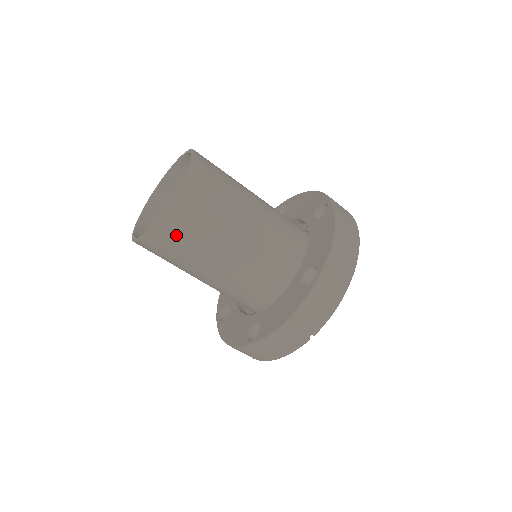
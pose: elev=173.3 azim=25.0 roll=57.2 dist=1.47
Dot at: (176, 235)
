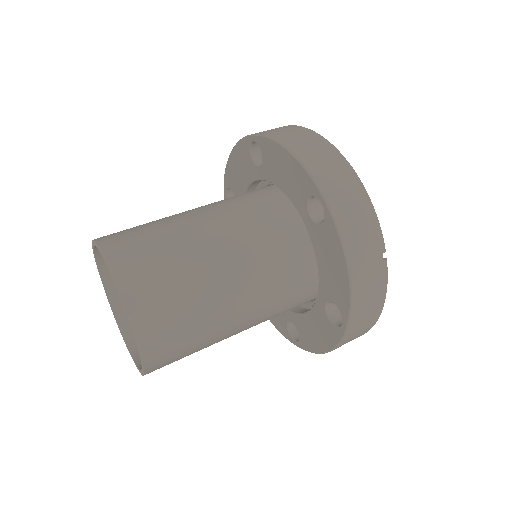
Dot at: (166, 324)
